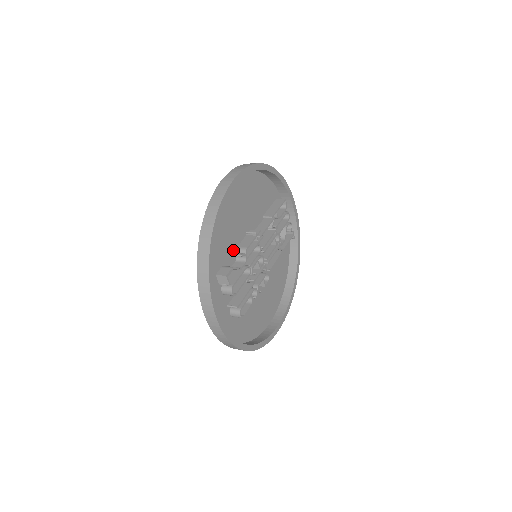
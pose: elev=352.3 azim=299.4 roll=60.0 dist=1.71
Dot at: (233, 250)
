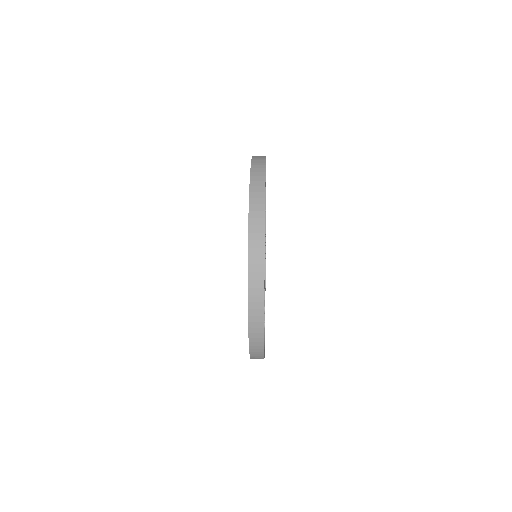
Dot at: occluded
